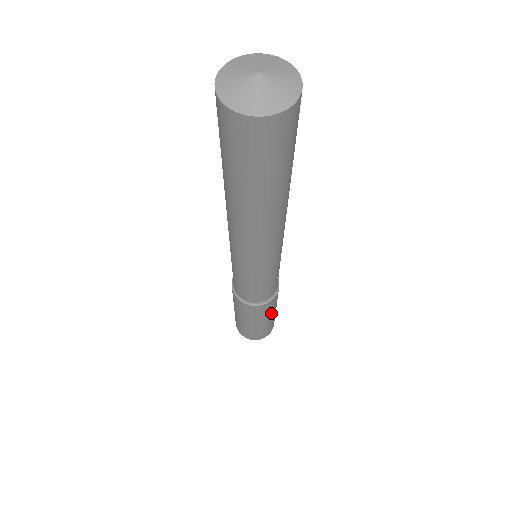
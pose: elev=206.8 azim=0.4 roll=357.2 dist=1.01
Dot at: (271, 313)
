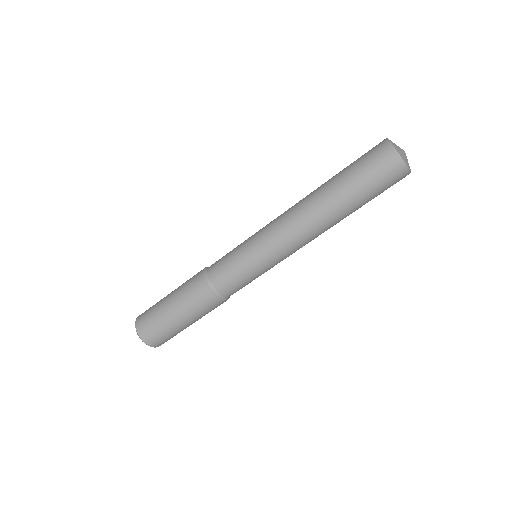
Dot at: (194, 316)
